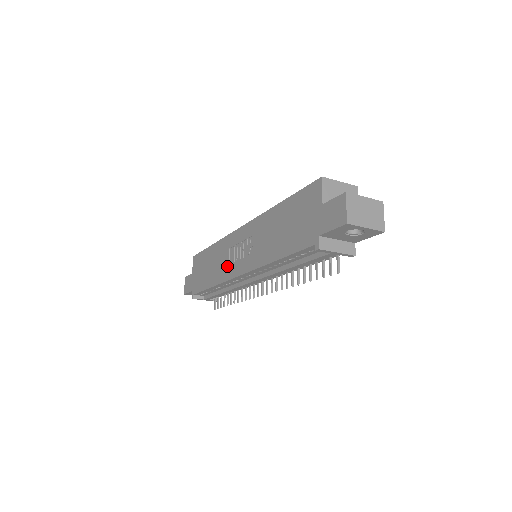
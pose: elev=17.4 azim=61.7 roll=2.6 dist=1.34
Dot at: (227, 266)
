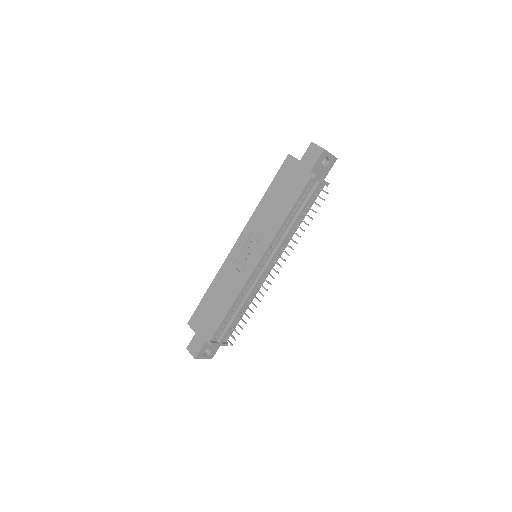
Dot at: (239, 275)
